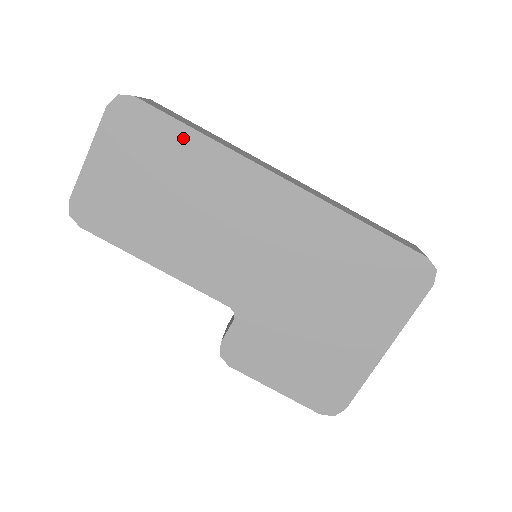
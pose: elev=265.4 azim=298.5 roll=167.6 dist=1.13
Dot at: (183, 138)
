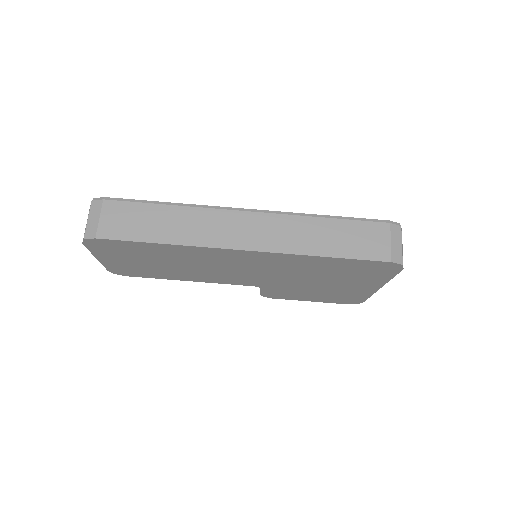
Dot at: (152, 247)
